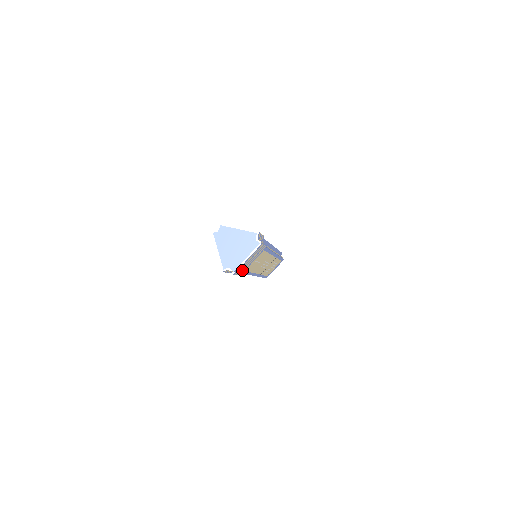
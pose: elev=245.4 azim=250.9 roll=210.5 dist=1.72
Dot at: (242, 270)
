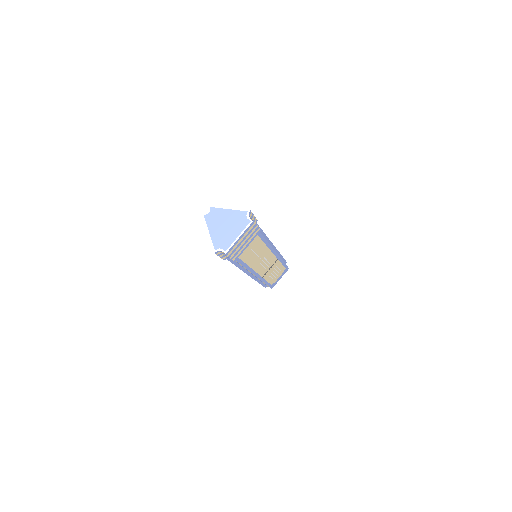
Dot at: (236, 254)
